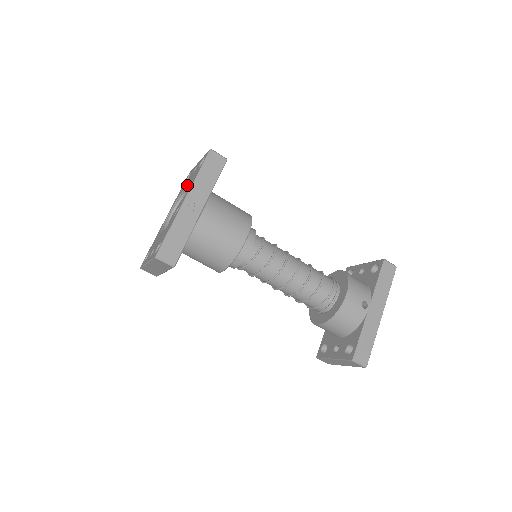
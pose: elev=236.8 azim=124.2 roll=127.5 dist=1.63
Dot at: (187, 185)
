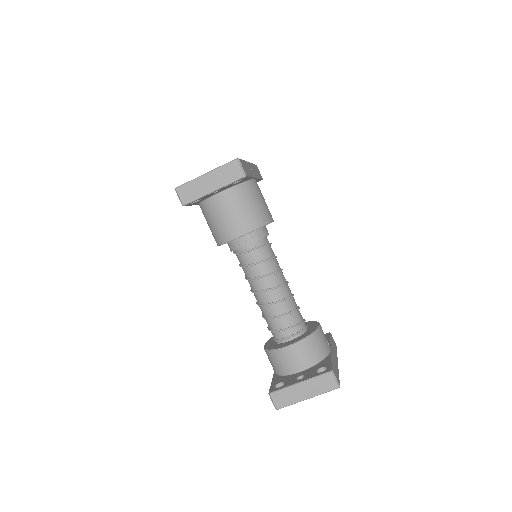
Dot at: occluded
